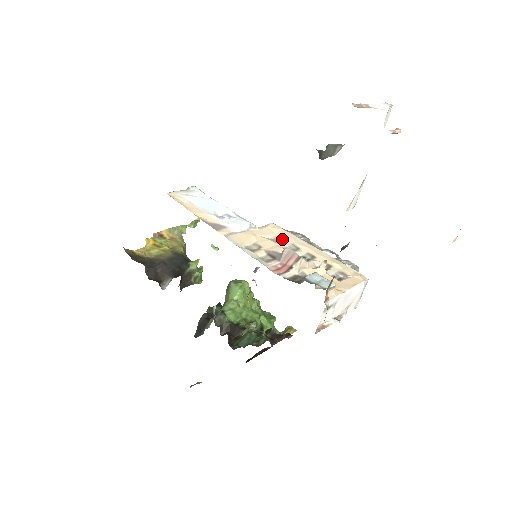
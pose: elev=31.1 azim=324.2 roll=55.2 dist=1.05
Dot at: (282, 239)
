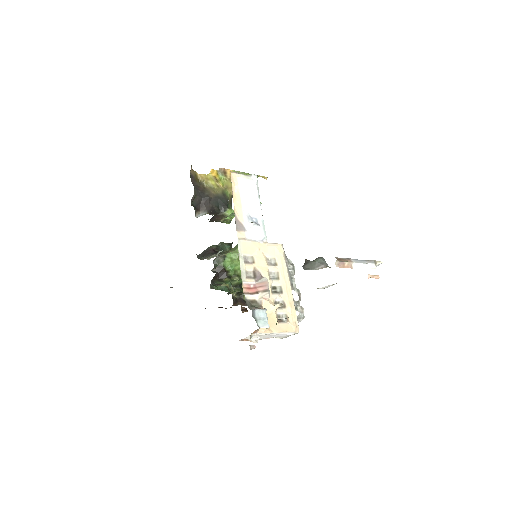
Dot at: (275, 263)
